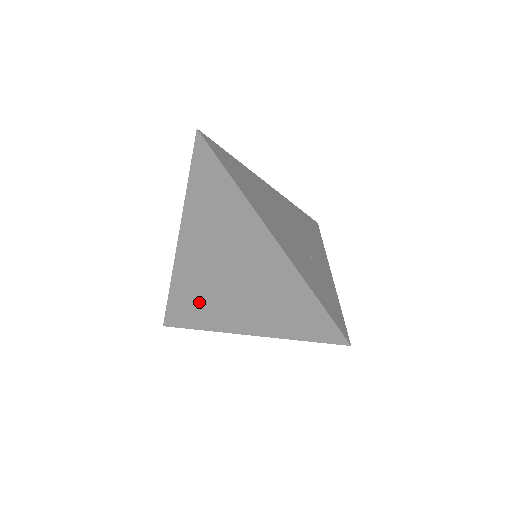
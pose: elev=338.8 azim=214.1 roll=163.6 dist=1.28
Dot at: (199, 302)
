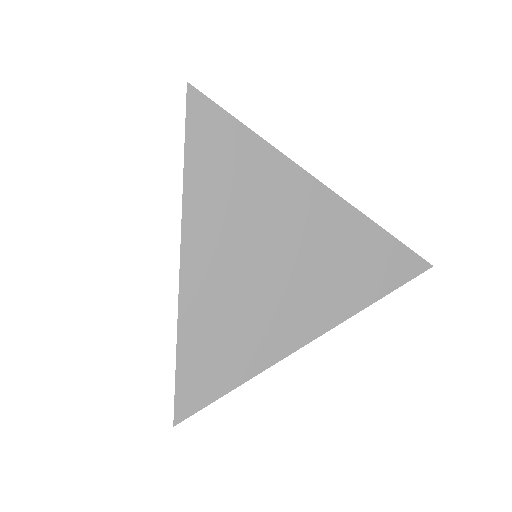
Dot at: (236, 338)
